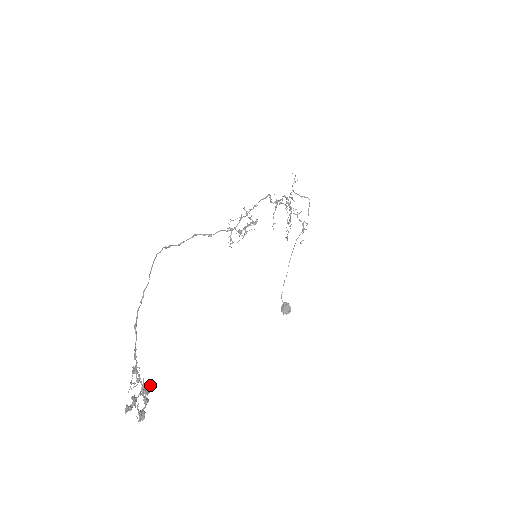
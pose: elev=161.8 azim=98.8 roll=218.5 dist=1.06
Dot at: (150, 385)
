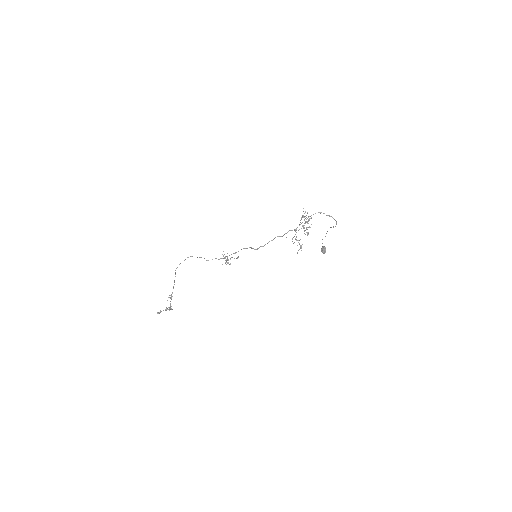
Dot at: (167, 308)
